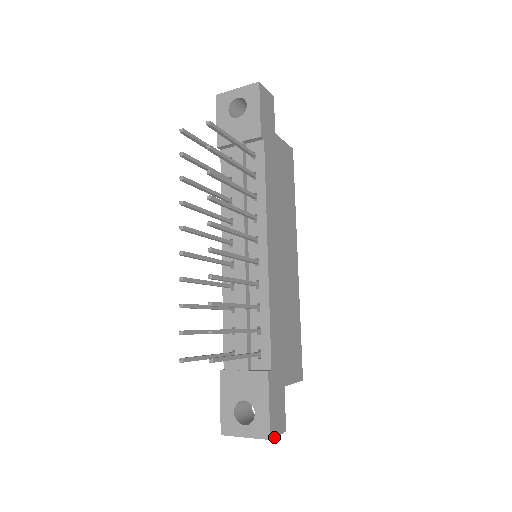
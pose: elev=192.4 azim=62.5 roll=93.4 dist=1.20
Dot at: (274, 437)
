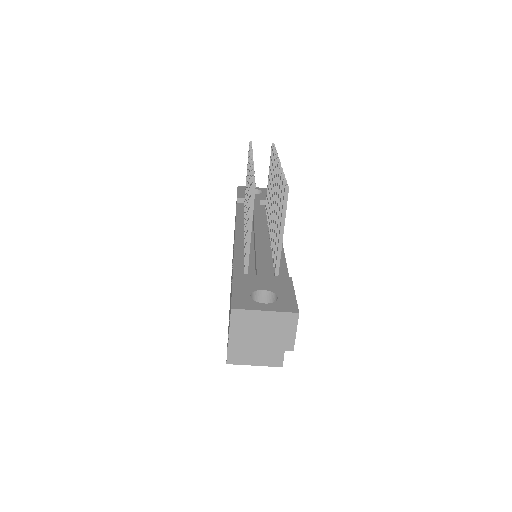
Dot at: (297, 322)
